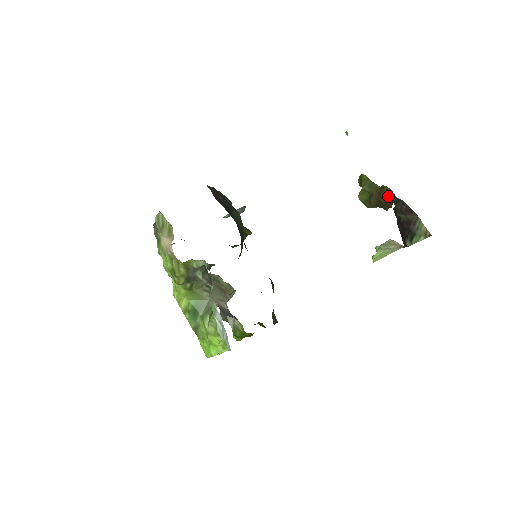
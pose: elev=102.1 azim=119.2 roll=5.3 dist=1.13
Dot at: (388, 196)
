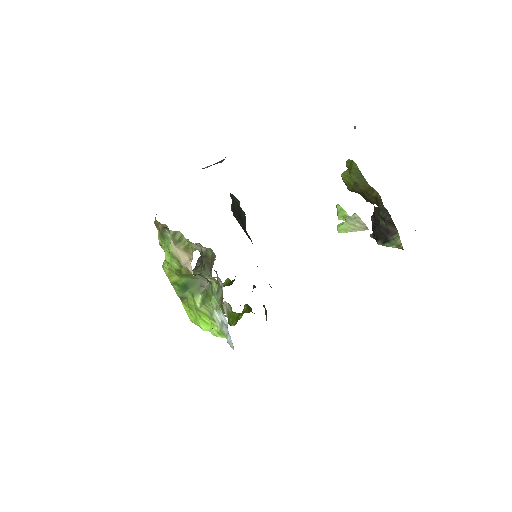
Dot at: (375, 198)
